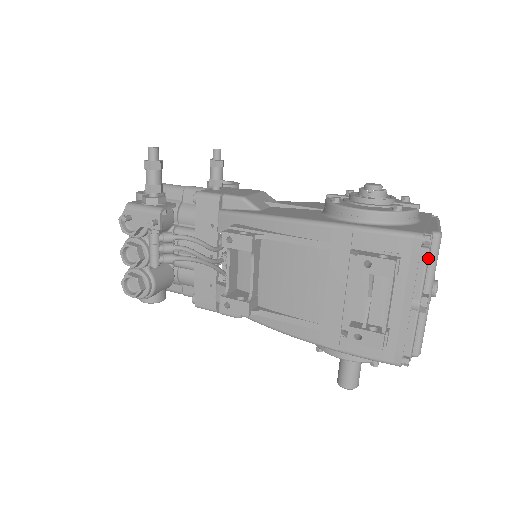
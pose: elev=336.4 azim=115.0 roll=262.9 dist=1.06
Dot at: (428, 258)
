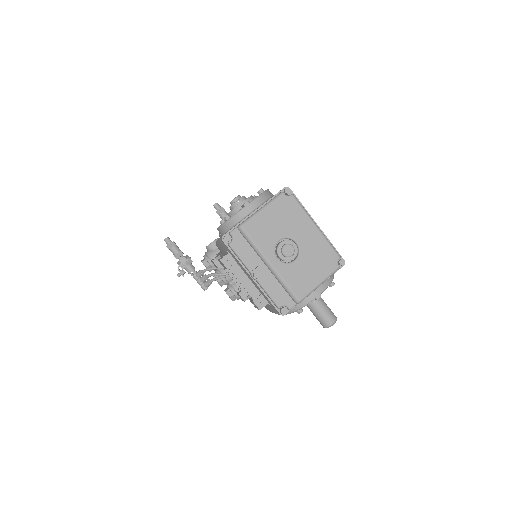
Dot at: (237, 247)
